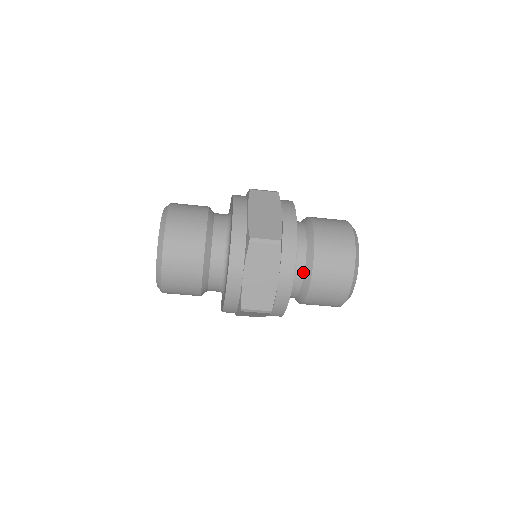
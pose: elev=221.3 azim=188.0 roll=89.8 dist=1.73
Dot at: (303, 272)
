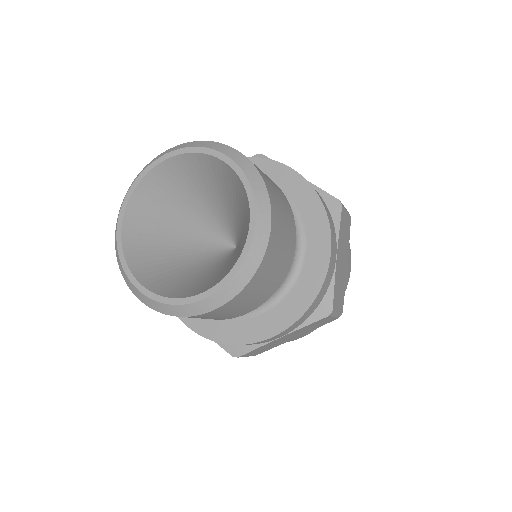
Dot at: occluded
